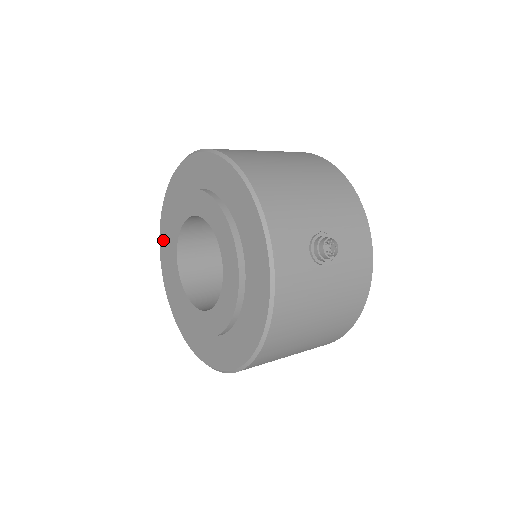
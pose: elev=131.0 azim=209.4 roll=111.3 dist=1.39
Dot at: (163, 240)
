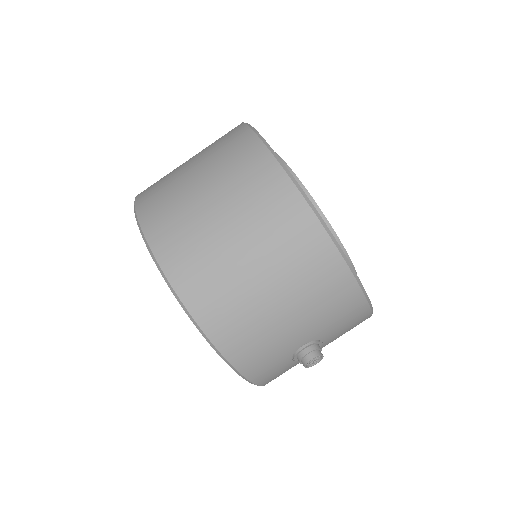
Dot at: occluded
